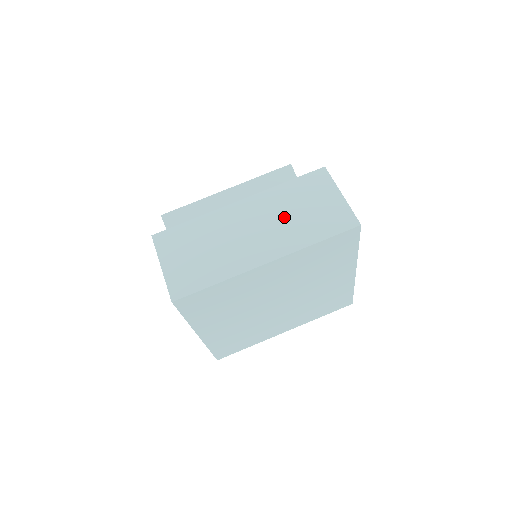
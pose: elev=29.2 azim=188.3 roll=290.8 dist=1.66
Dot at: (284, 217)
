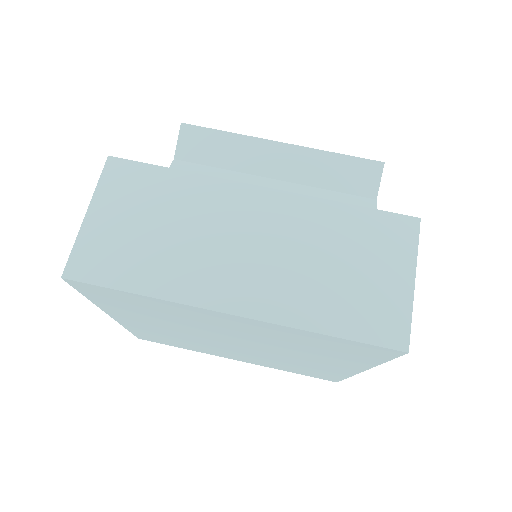
Dot at: (306, 258)
